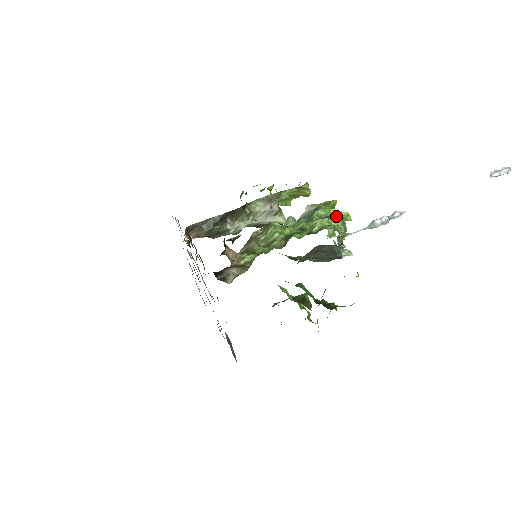
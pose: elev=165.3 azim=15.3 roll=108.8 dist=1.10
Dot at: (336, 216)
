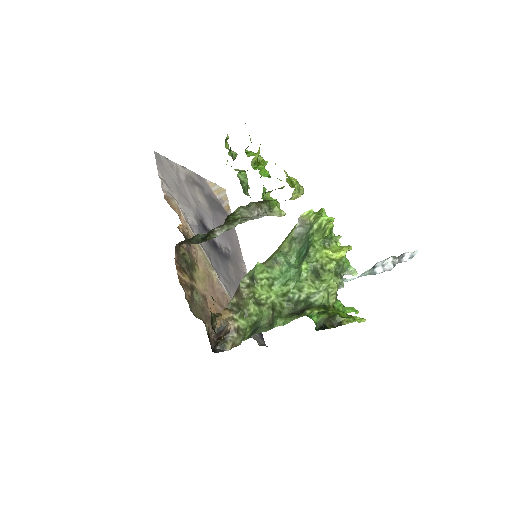
Dot at: (326, 279)
